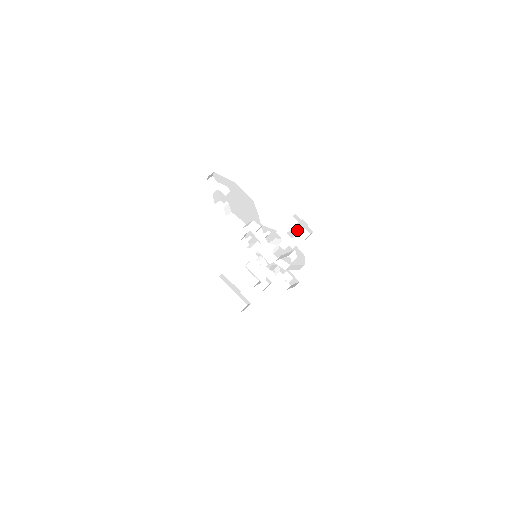
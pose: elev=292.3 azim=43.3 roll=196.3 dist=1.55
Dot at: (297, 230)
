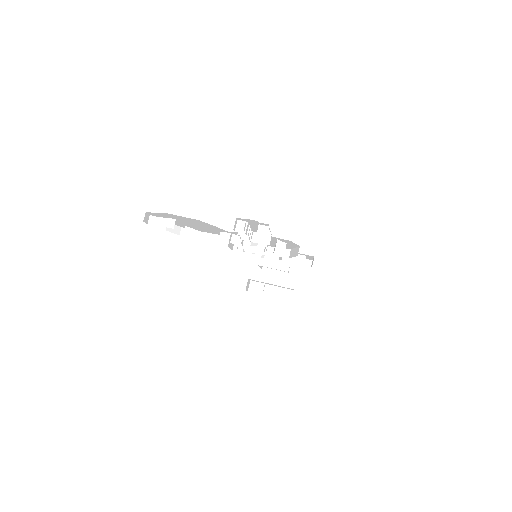
Dot at: (256, 227)
